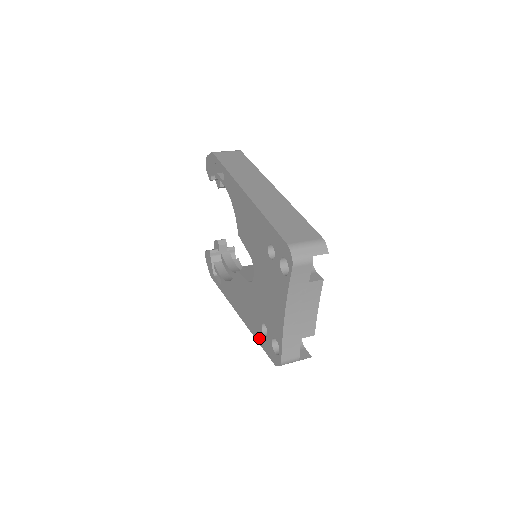
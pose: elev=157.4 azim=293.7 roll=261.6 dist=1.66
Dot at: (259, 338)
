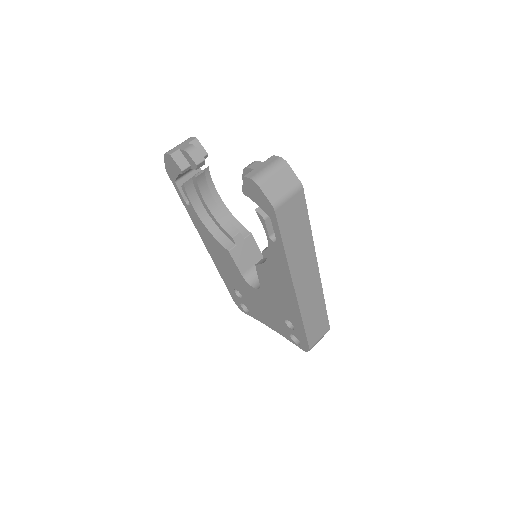
Dot at: (226, 283)
